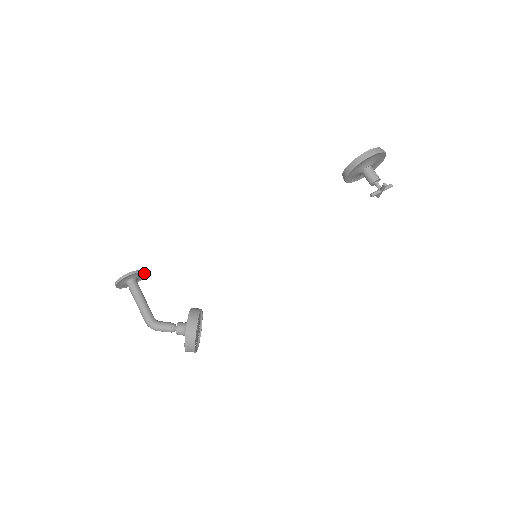
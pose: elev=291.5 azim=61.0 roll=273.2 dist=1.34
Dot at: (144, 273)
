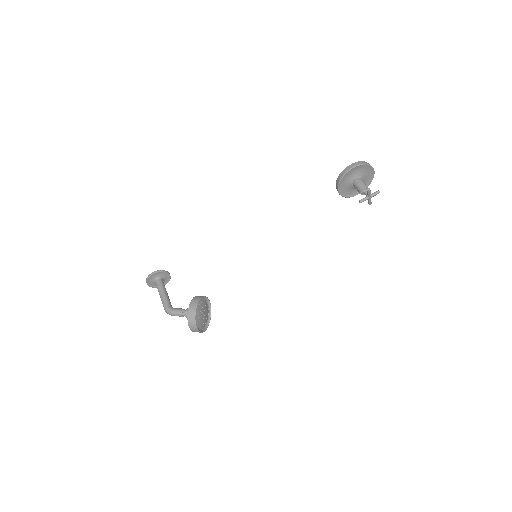
Dot at: (169, 274)
